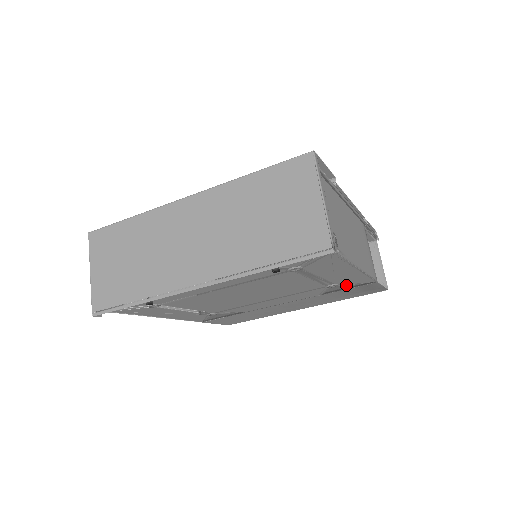
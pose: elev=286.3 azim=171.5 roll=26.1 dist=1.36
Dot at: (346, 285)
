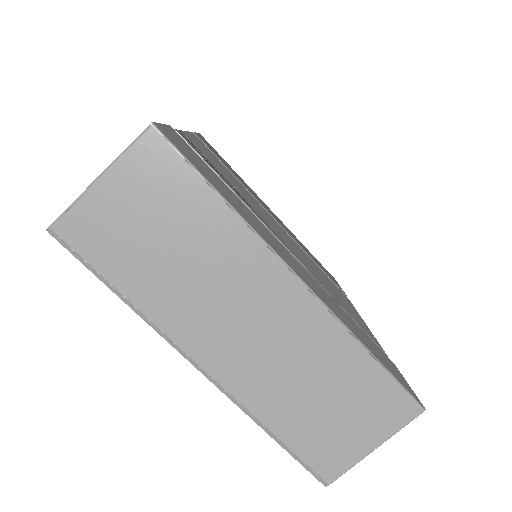
Dot at: occluded
